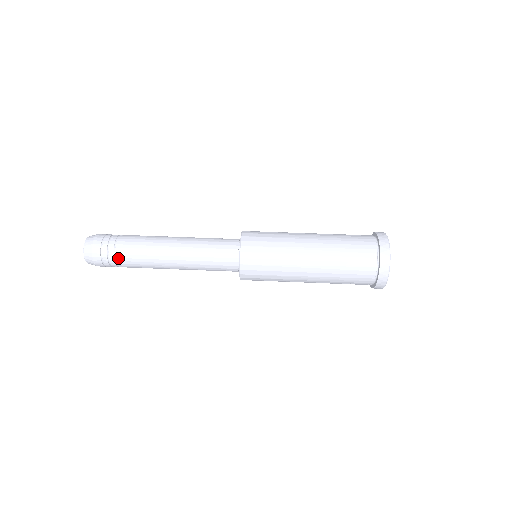
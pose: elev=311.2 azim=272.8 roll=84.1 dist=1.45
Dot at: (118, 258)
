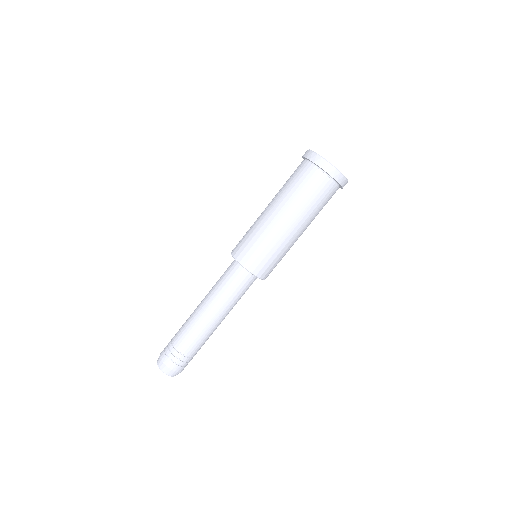
Dot at: (193, 356)
